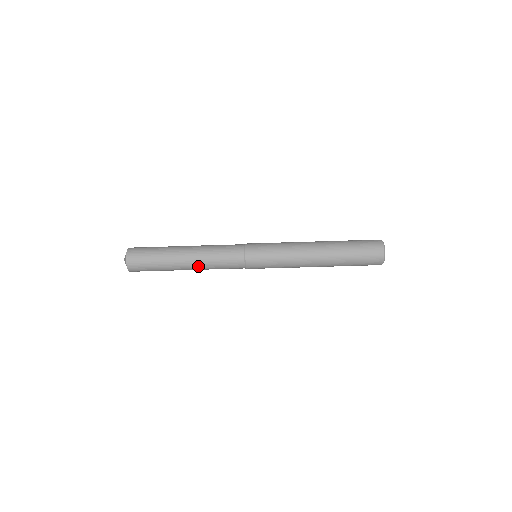
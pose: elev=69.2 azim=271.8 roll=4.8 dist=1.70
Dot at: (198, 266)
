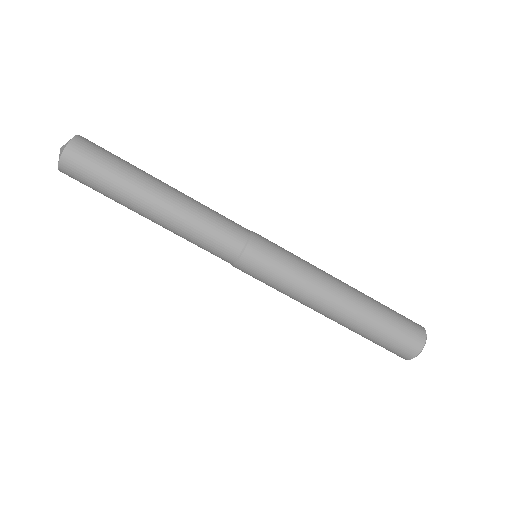
Dot at: (170, 222)
